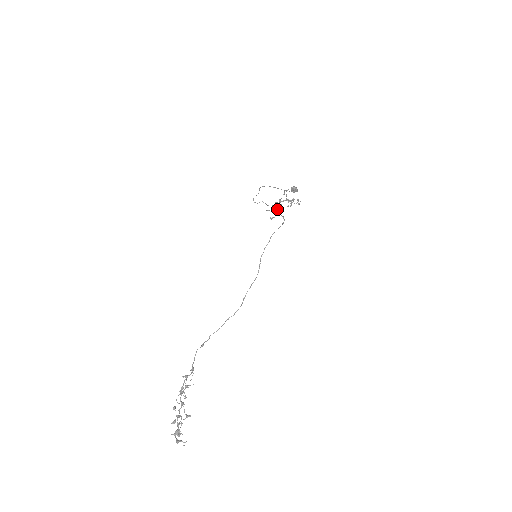
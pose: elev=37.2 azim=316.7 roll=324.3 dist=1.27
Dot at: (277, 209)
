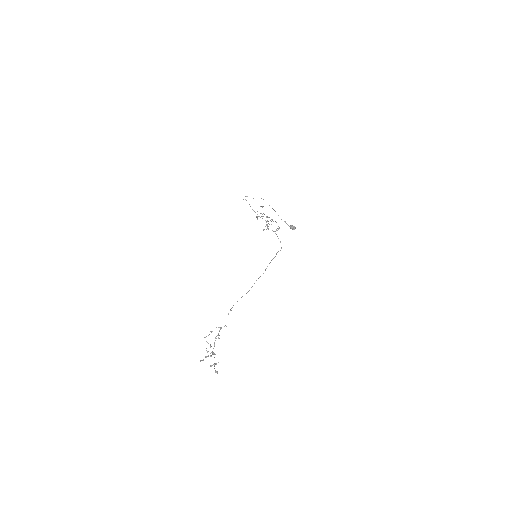
Dot at: (267, 224)
